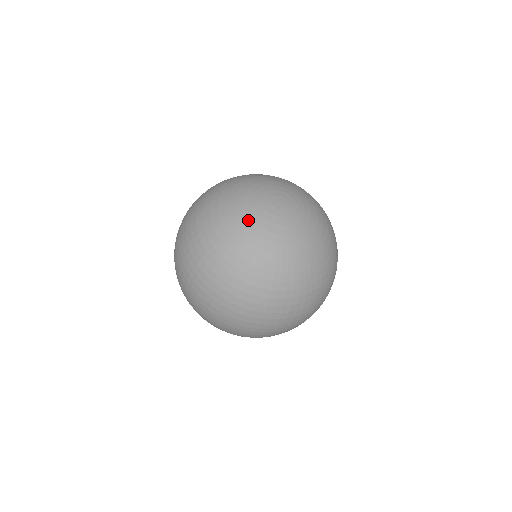
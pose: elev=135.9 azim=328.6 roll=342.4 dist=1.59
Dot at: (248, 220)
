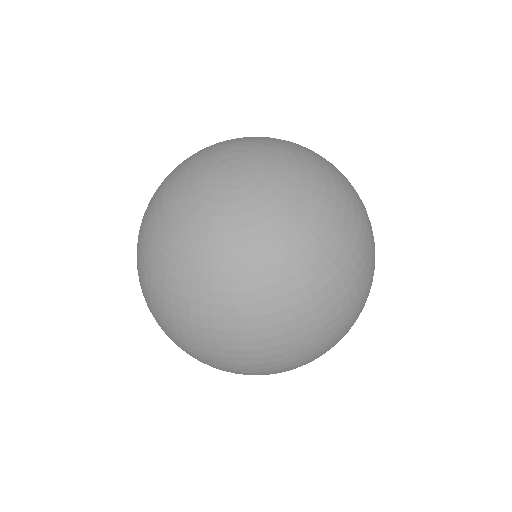
Dot at: (232, 222)
